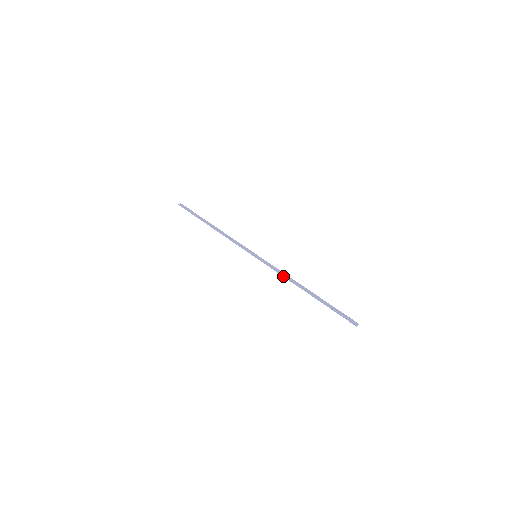
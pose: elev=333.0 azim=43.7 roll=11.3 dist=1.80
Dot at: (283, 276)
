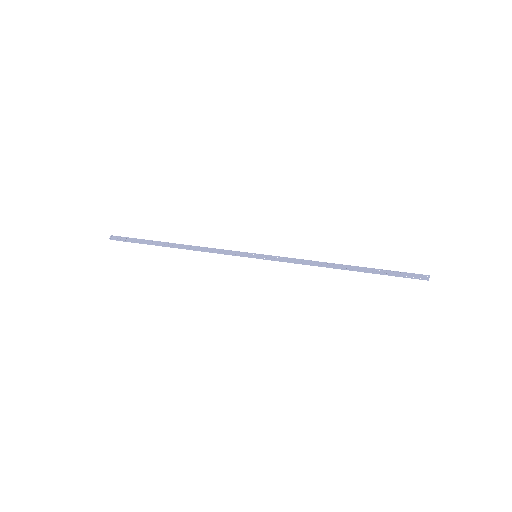
Dot at: occluded
